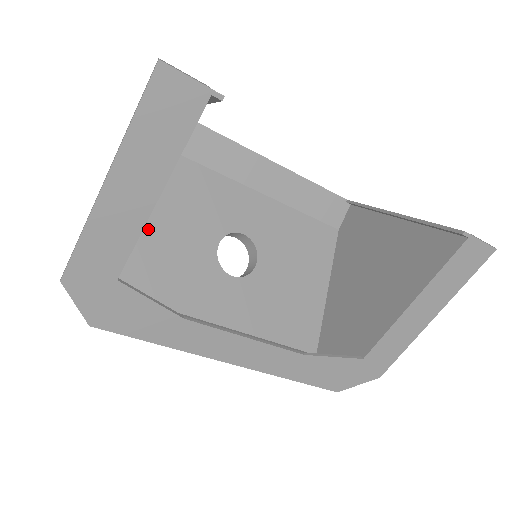
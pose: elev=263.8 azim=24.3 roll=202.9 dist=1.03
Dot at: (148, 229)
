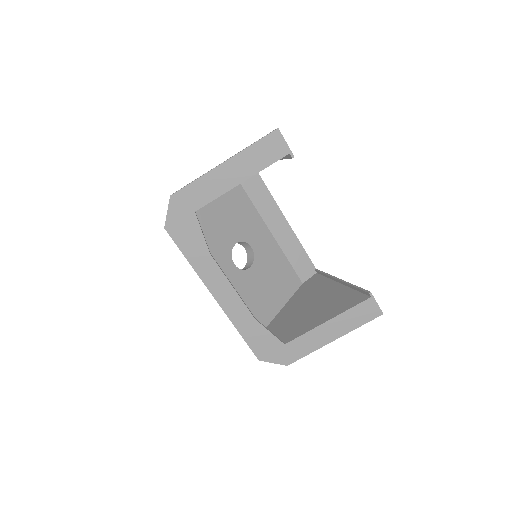
Dot at: (208, 210)
